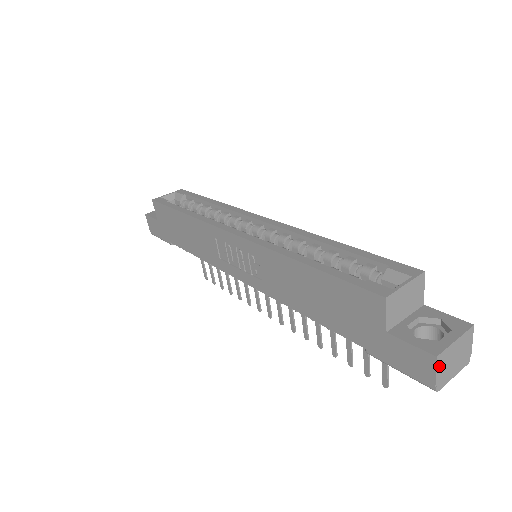
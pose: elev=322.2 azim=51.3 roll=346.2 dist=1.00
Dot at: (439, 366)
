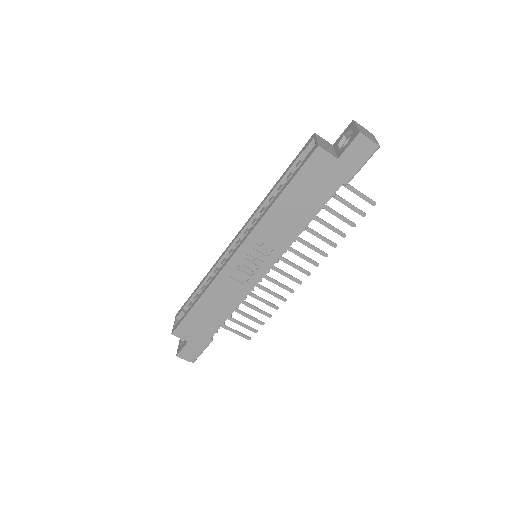
Dot at: (366, 136)
